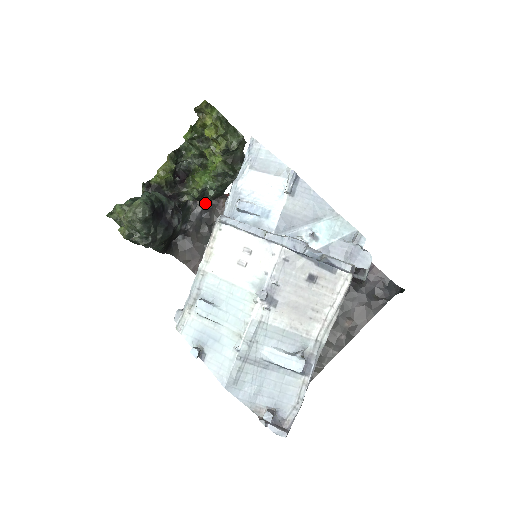
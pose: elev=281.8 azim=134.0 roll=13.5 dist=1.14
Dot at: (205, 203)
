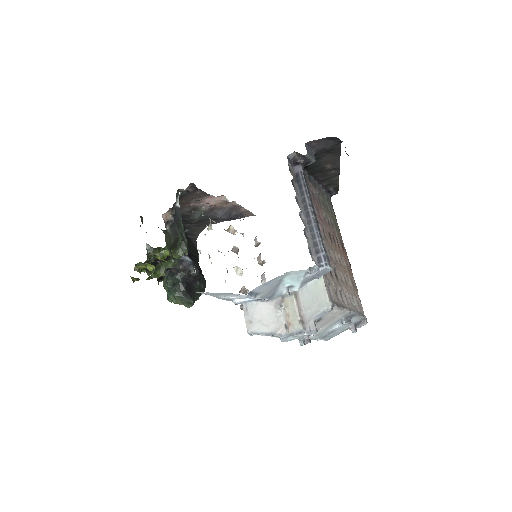
Dot at: (171, 214)
